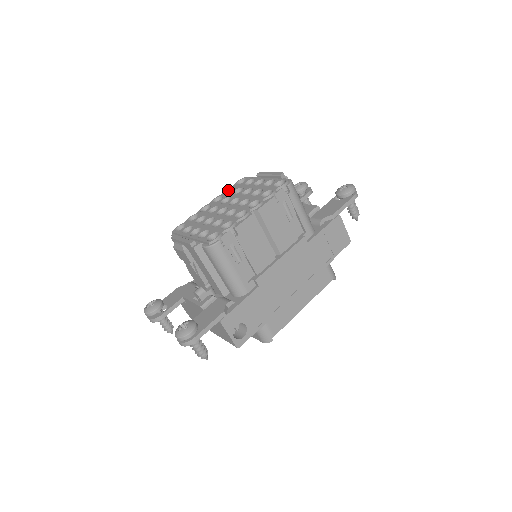
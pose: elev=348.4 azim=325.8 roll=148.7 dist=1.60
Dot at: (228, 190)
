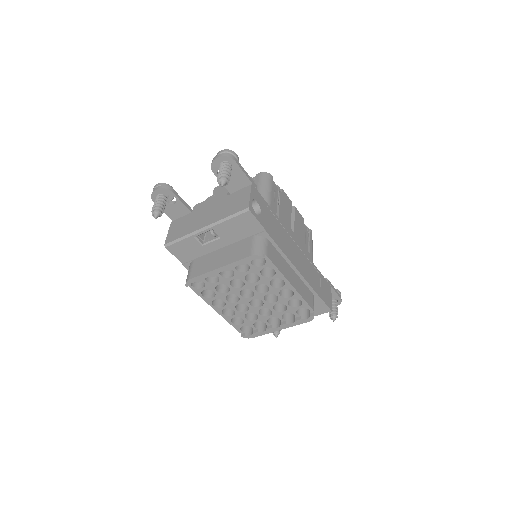
Dot at: occluded
